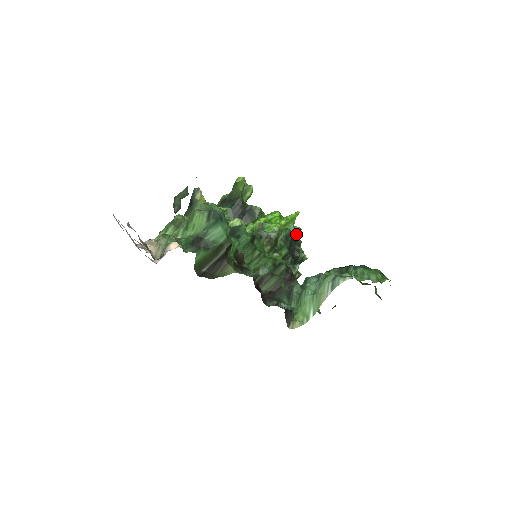
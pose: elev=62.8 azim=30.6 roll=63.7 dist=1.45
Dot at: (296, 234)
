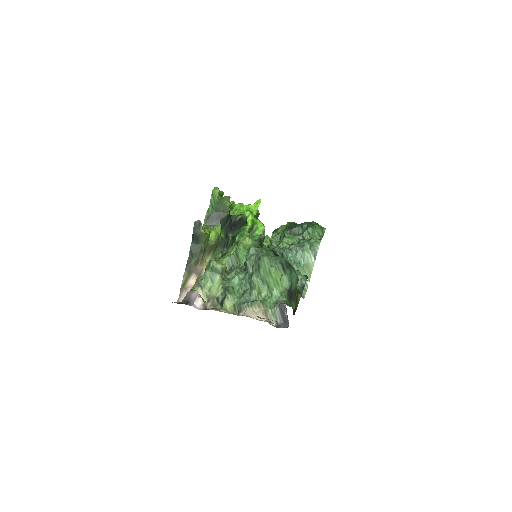
Dot at: occluded
